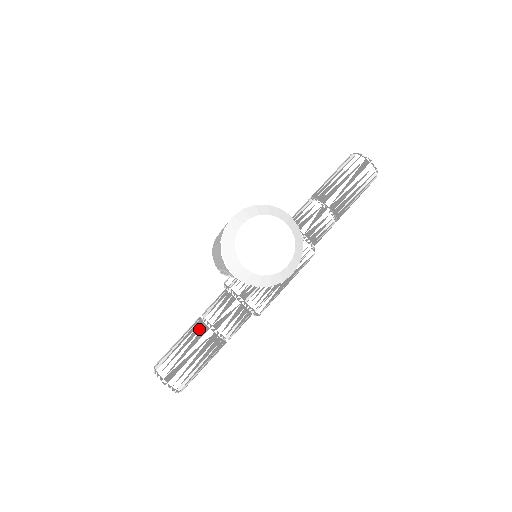
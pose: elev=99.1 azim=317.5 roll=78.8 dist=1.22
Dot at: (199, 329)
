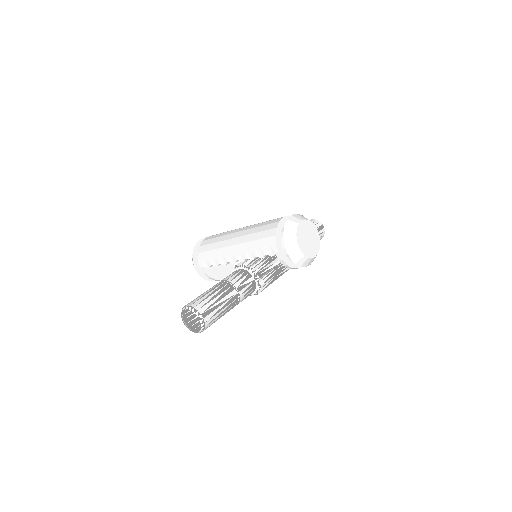
Dot at: (227, 287)
